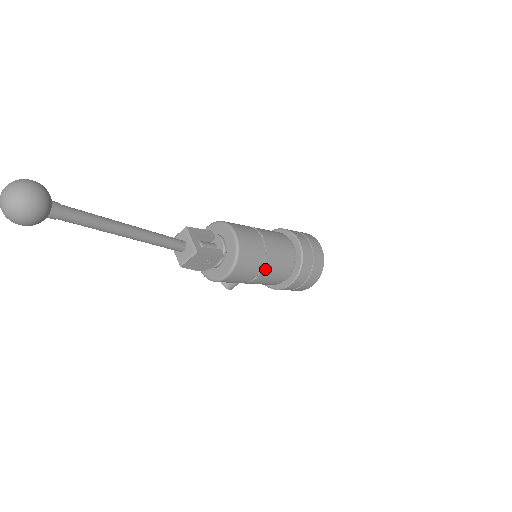
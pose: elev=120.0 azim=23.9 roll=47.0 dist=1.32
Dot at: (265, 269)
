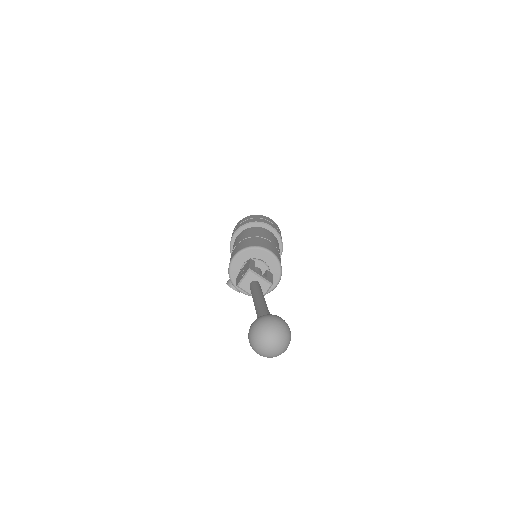
Dot at: occluded
